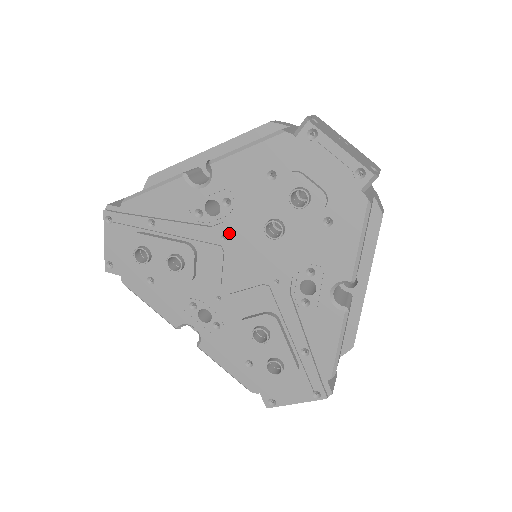
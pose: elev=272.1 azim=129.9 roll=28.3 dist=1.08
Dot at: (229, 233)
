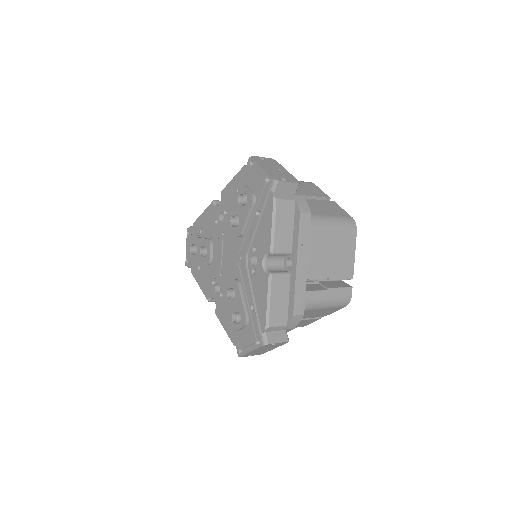
Dot at: (225, 230)
